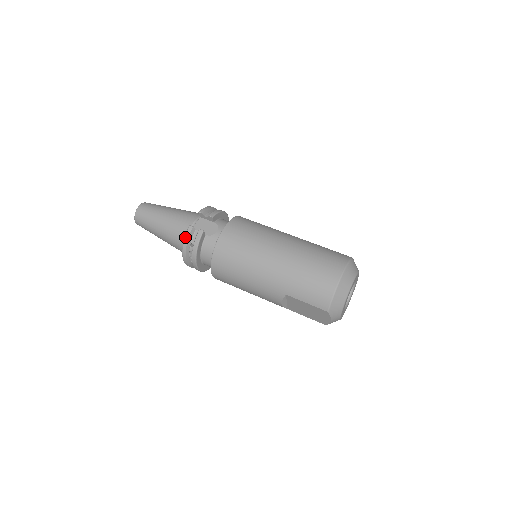
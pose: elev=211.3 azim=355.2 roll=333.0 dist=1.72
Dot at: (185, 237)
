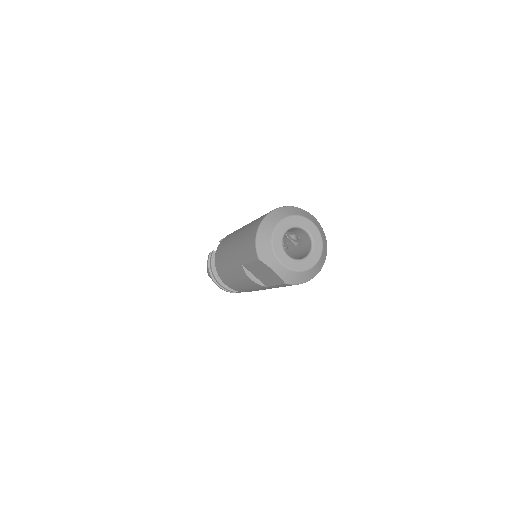
Dot at: (207, 262)
